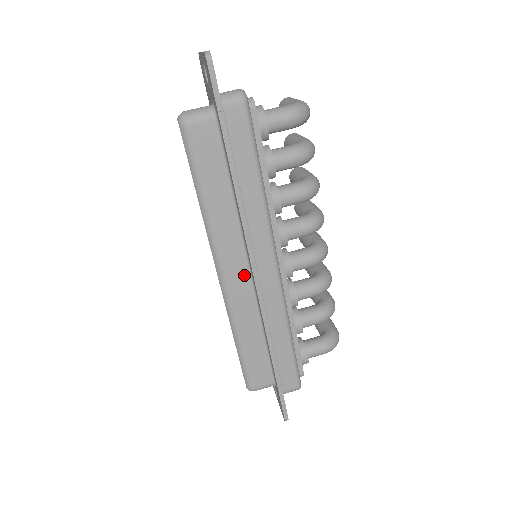
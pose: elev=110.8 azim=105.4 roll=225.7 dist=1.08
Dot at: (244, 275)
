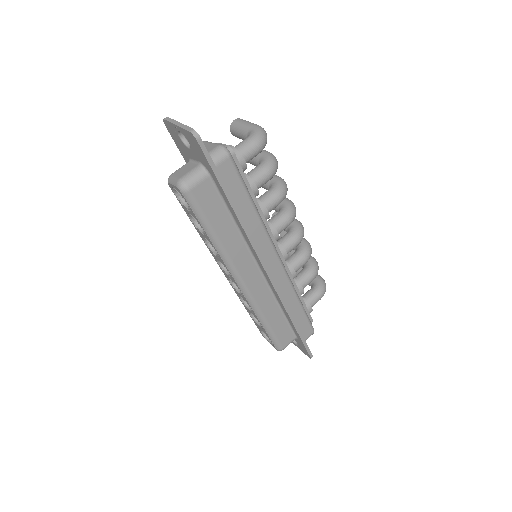
Dot at: (258, 277)
